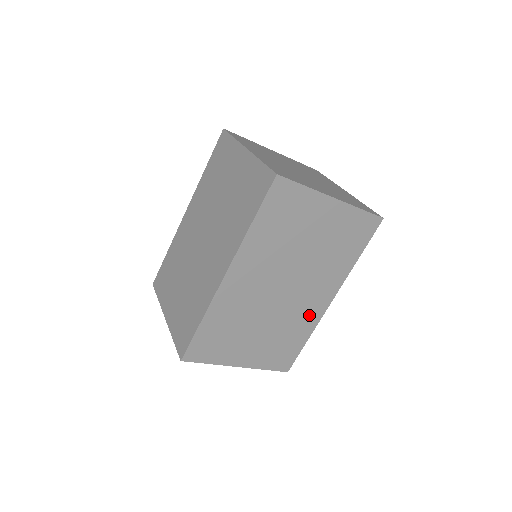
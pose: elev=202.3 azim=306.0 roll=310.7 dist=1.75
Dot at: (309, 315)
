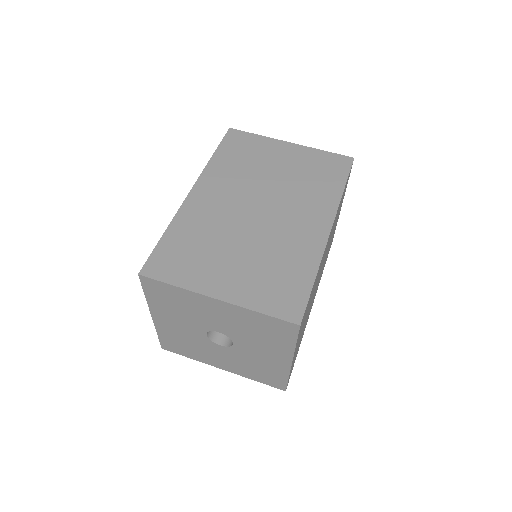
Dot at: occluded
